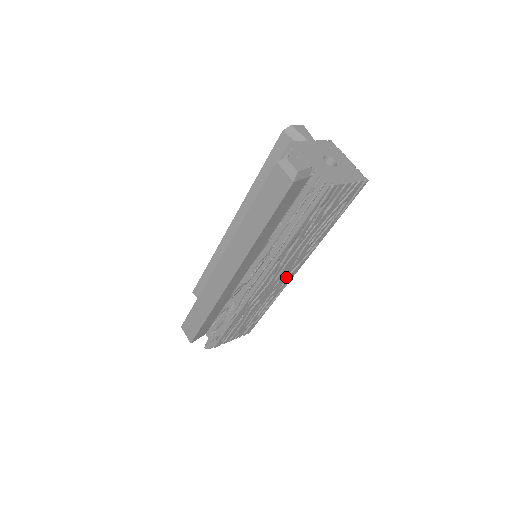
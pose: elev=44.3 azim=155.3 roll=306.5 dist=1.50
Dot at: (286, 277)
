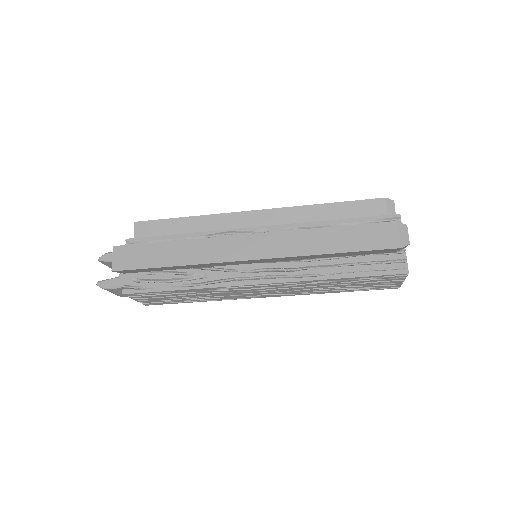
Dot at: (257, 294)
